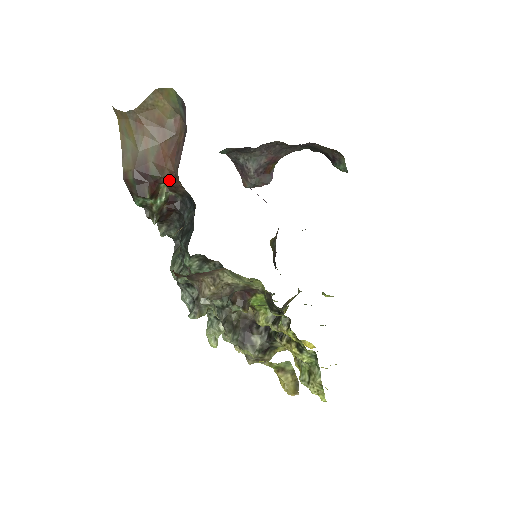
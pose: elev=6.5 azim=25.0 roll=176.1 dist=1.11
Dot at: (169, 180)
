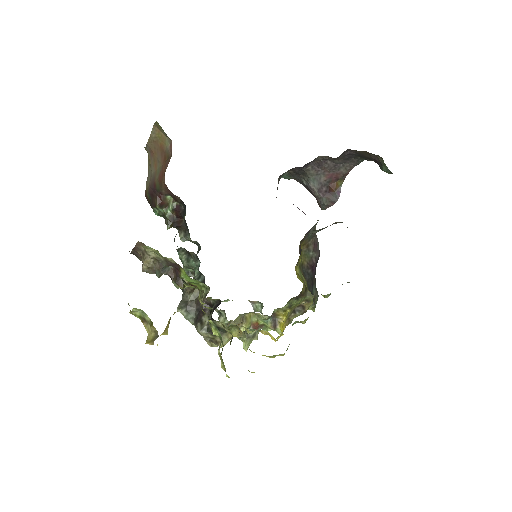
Dot at: (167, 191)
